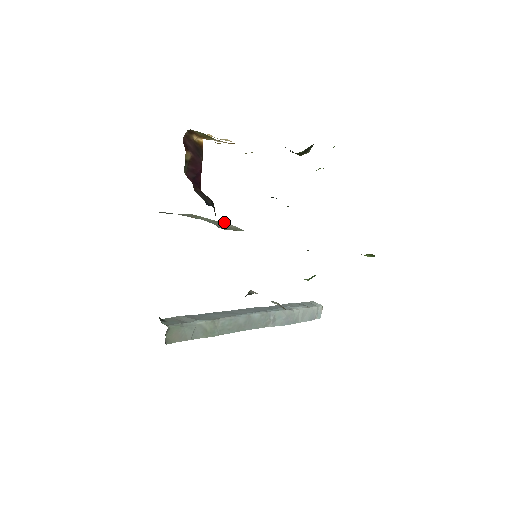
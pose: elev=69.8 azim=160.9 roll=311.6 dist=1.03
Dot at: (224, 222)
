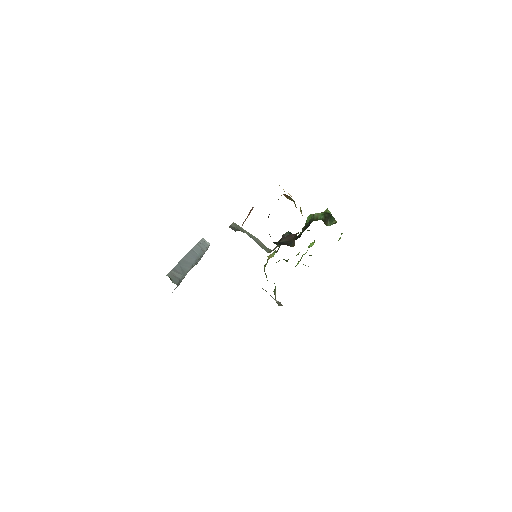
Dot at: (254, 236)
